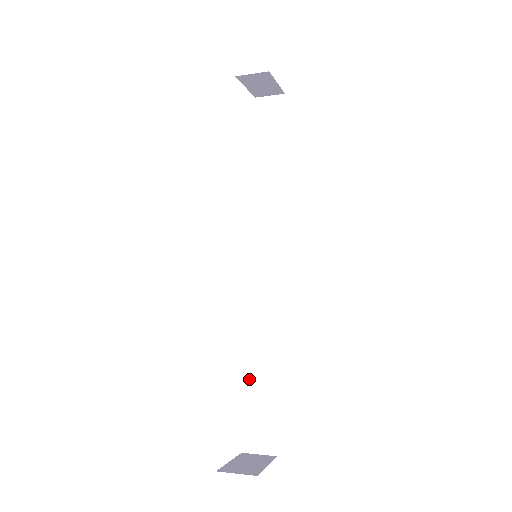
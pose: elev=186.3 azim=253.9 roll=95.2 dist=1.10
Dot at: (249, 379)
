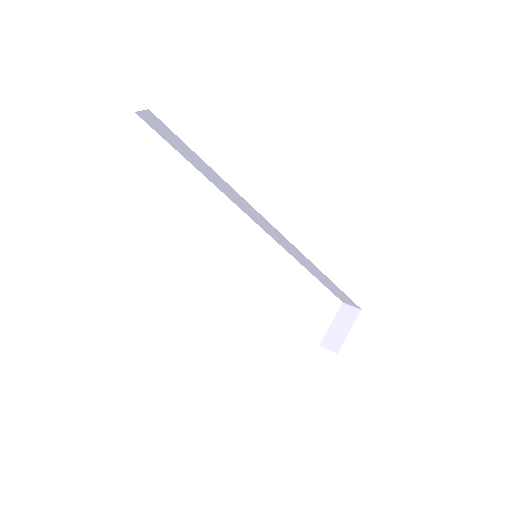
Dot at: (319, 279)
